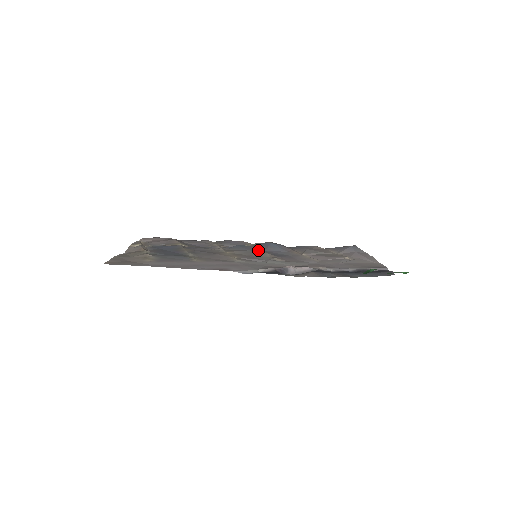
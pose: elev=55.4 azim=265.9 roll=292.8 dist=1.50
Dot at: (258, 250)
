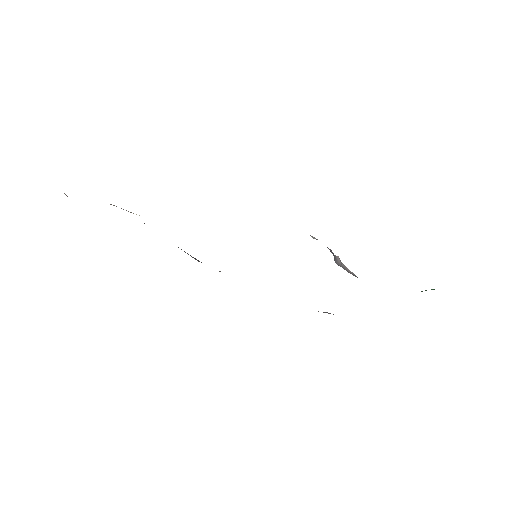
Dot at: occluded
